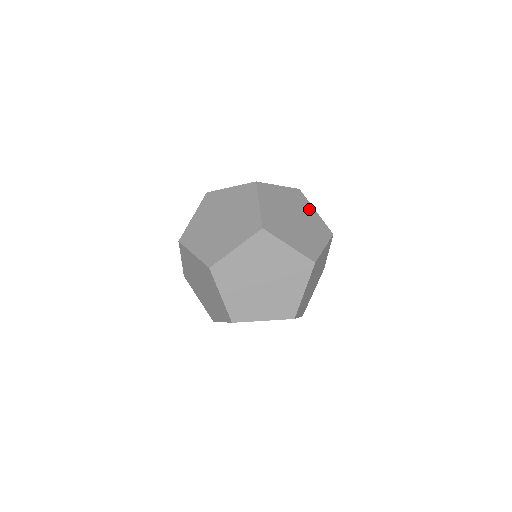
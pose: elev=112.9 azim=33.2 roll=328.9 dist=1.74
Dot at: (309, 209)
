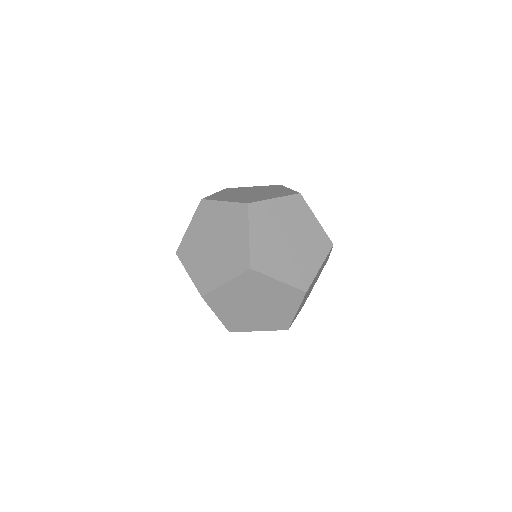
Dot at: (309, 219)
